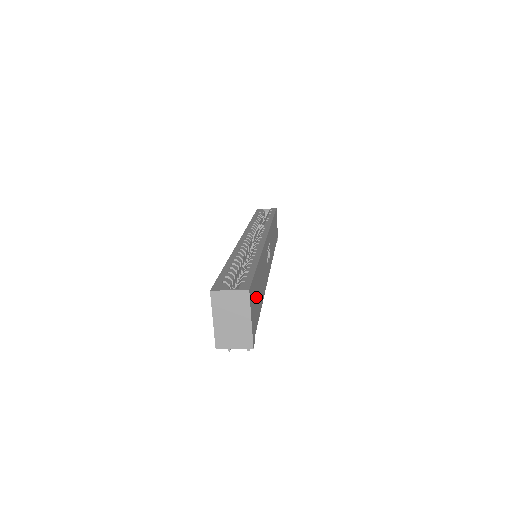
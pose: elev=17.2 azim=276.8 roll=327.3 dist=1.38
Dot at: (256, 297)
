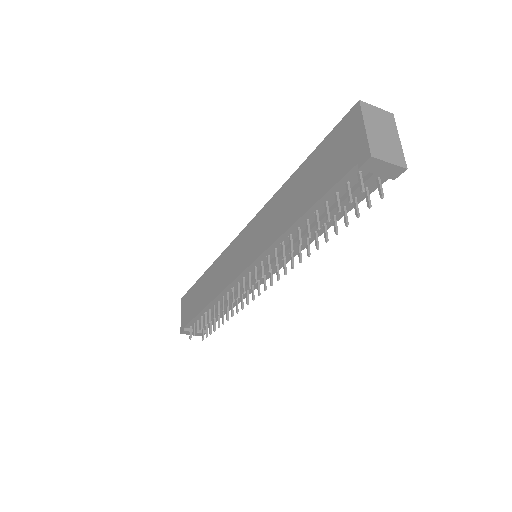
Dot at: occluded
